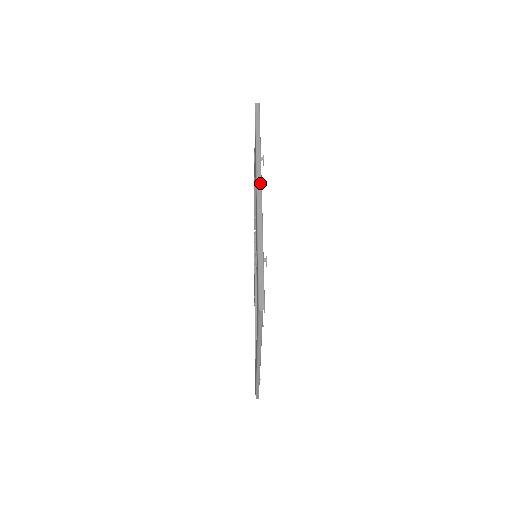
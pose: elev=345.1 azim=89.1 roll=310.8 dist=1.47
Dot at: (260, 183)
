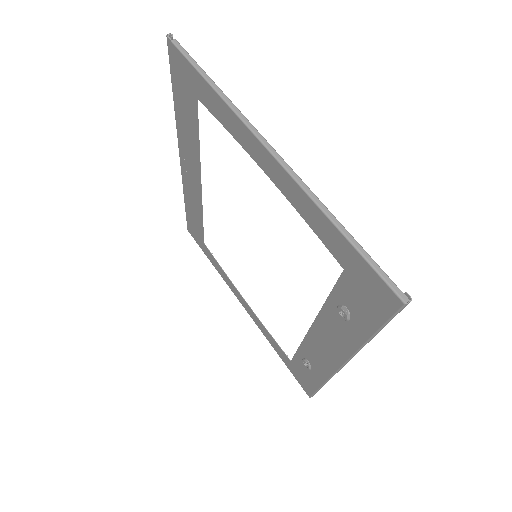
Dot at: occluded
